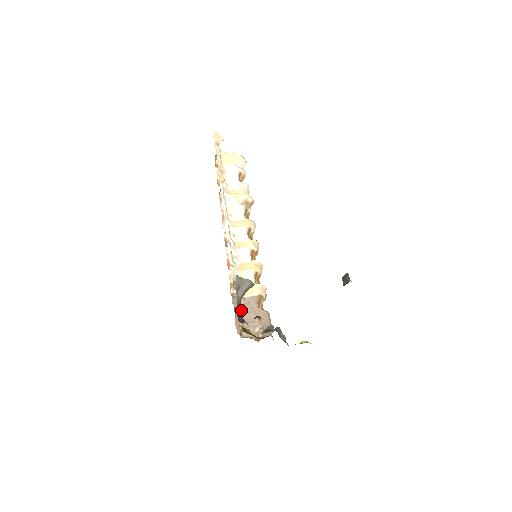
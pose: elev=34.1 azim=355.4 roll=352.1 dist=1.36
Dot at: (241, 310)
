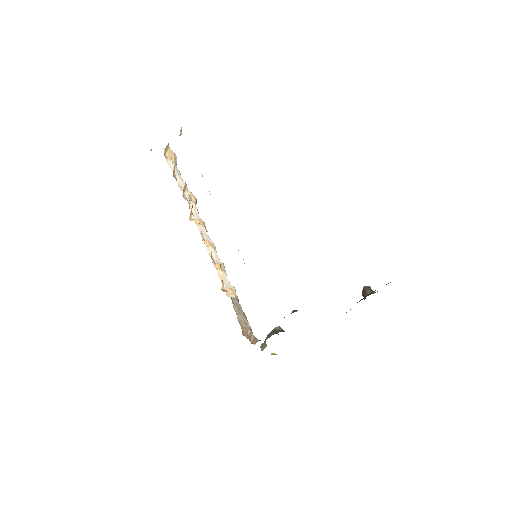
Dot at: occluded
